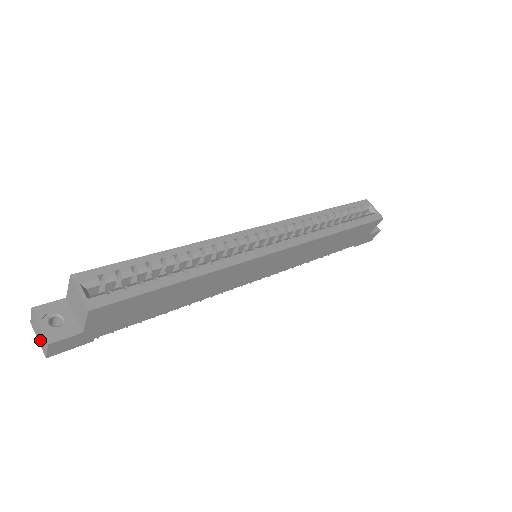
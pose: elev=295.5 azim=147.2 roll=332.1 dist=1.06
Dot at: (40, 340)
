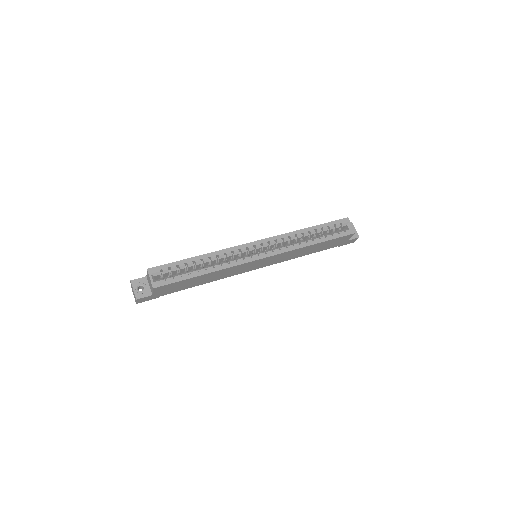
Dot at: (134, 295)
